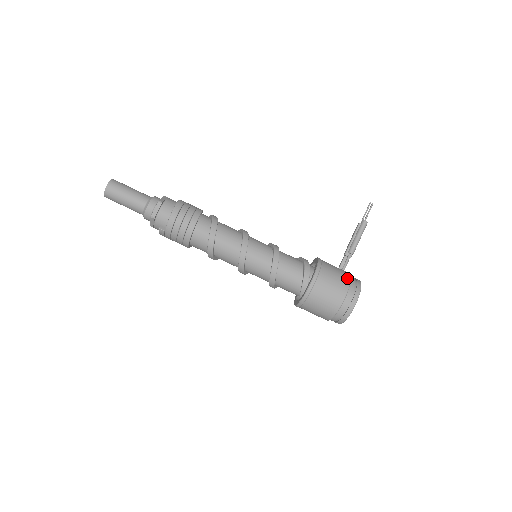
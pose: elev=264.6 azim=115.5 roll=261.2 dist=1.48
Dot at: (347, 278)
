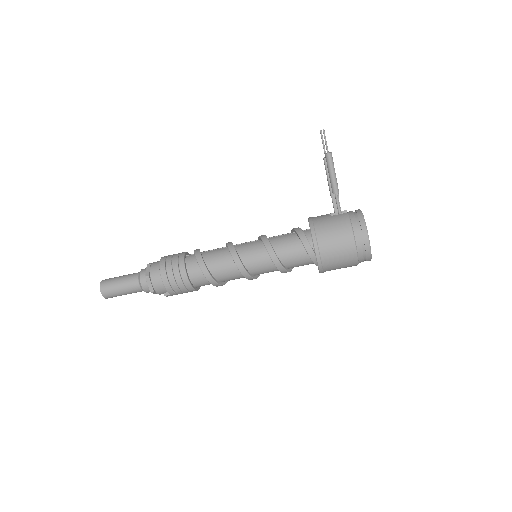
Dot at: (346, 224)
